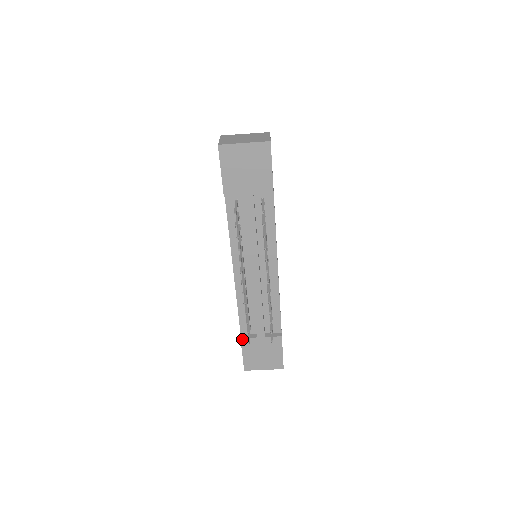
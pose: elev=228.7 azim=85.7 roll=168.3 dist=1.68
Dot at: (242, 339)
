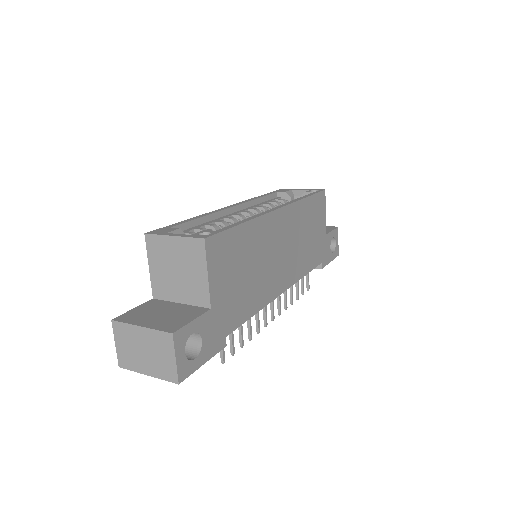
Dot at: occluded
